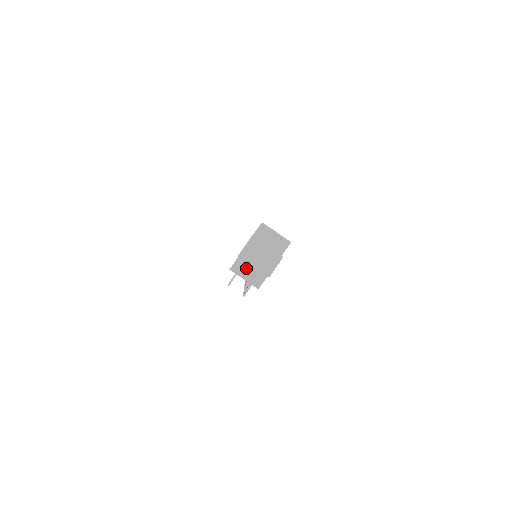
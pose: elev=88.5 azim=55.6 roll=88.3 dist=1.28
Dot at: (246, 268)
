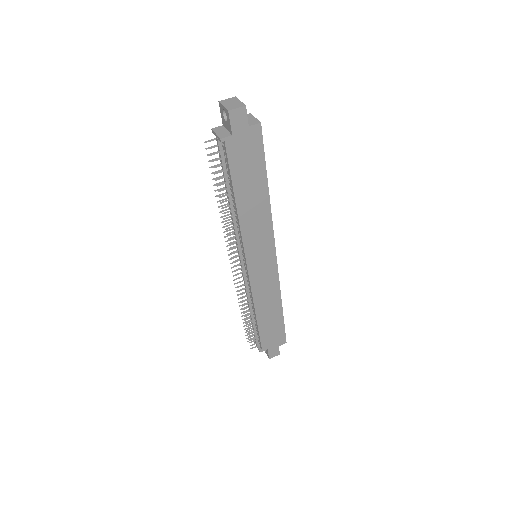
Dot at: (222, 130)
